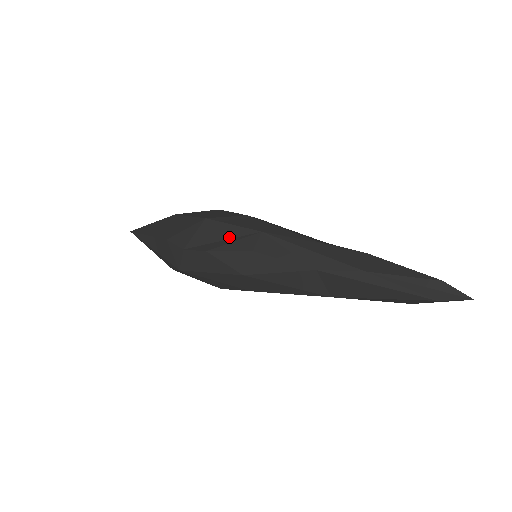
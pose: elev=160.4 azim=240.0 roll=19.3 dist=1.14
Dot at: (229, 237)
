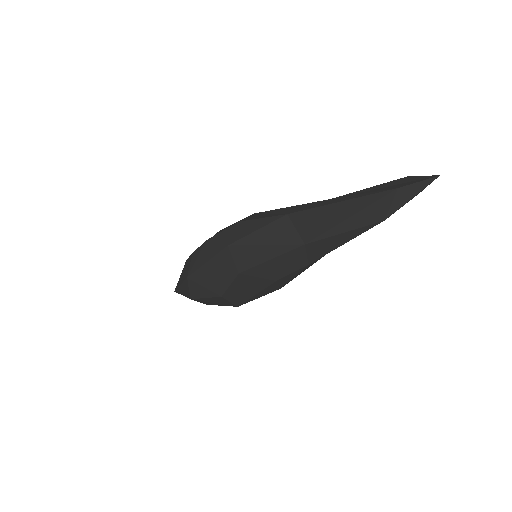
Dot at: occluded
